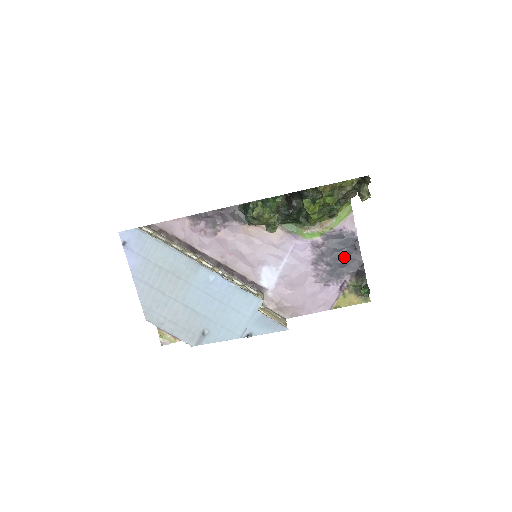
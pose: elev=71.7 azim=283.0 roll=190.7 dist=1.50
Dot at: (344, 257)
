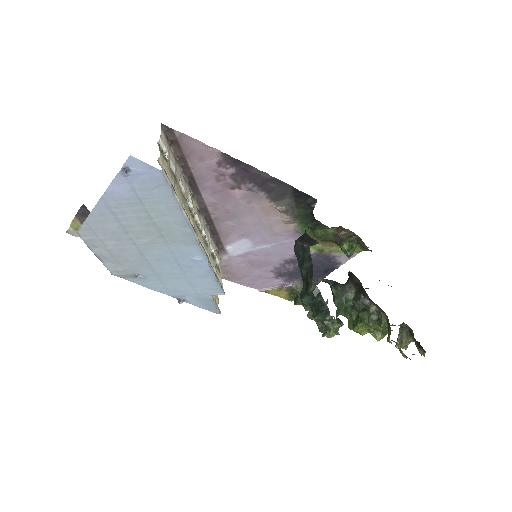
Dot at: occluded
